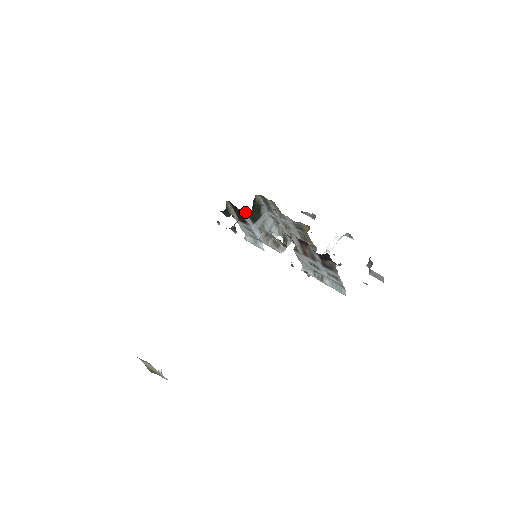
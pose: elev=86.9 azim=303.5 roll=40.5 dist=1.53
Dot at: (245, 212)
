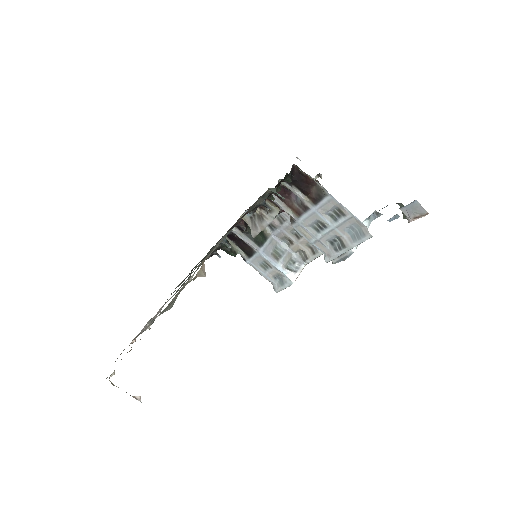
Dot at: (241, 232)
